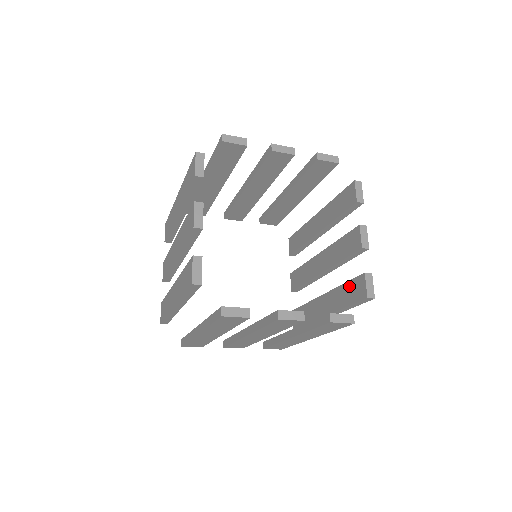
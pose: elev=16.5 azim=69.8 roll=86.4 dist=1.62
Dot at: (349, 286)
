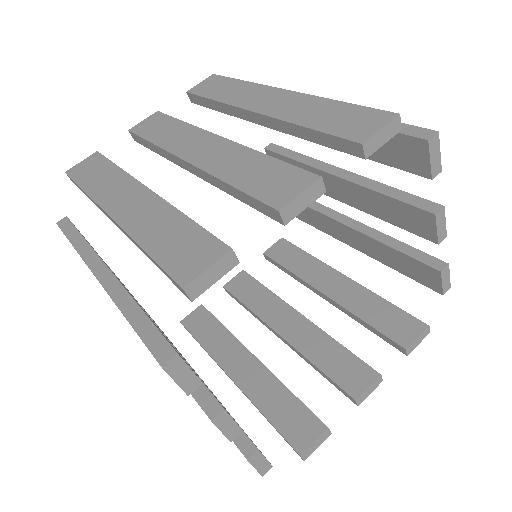
Dot at: (294, 405)
